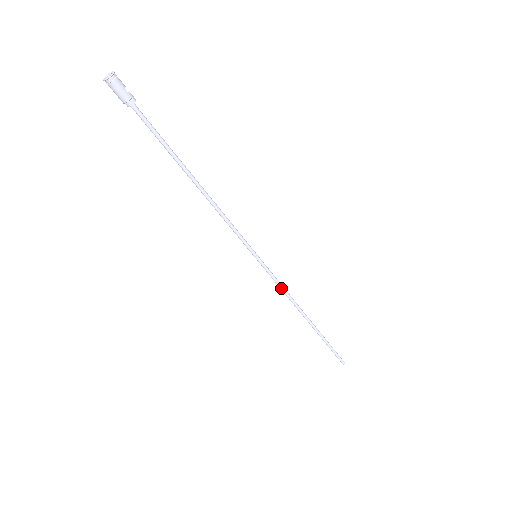
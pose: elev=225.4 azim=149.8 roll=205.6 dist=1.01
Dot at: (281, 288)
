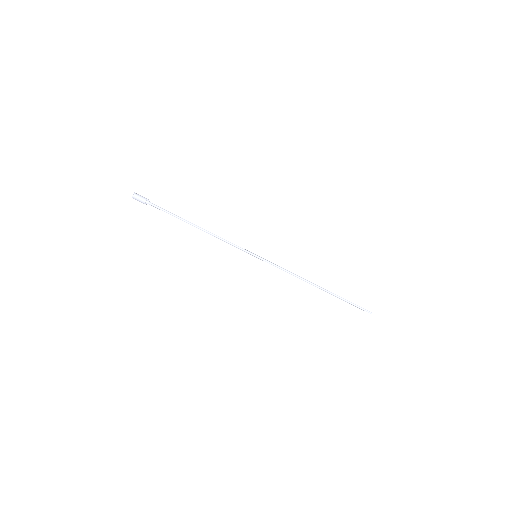
Dot at: (285, 271)
